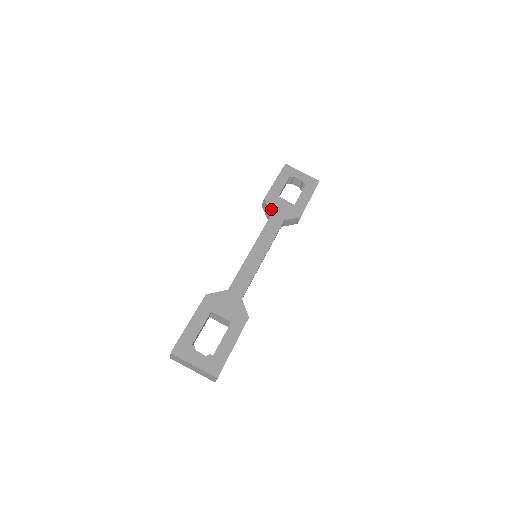
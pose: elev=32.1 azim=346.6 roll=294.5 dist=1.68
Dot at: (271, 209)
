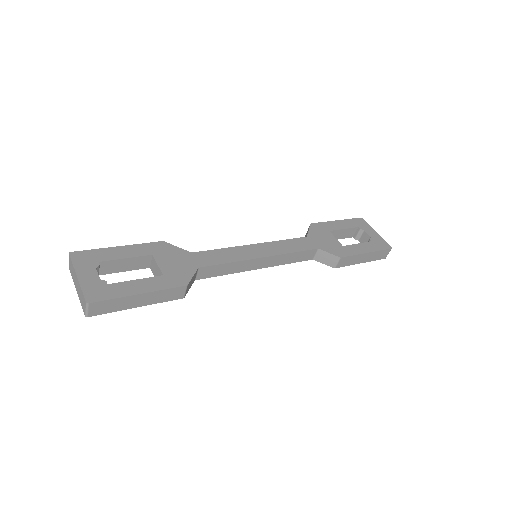
Dot at: (311, 233)
